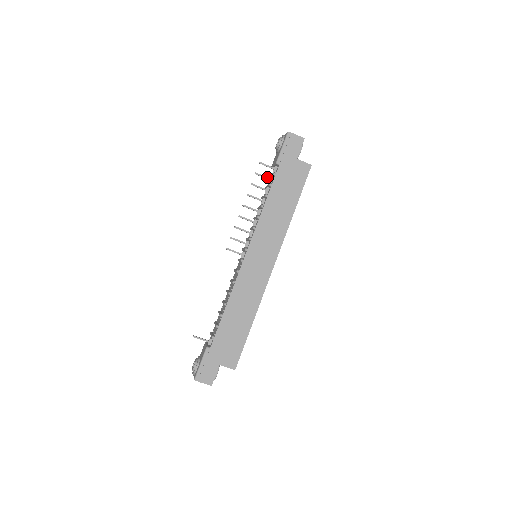
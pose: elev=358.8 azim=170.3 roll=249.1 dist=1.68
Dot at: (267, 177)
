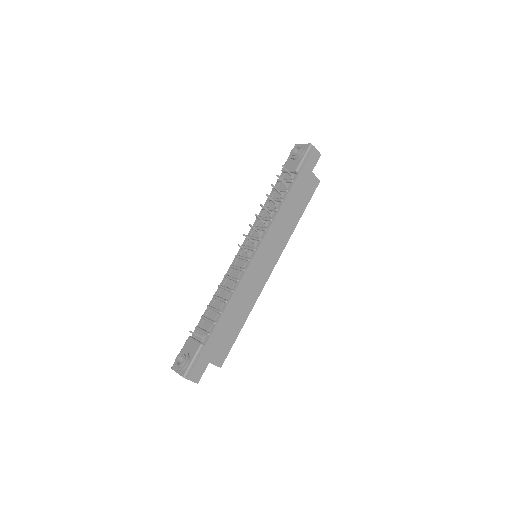
Dot at: (285, 182)
